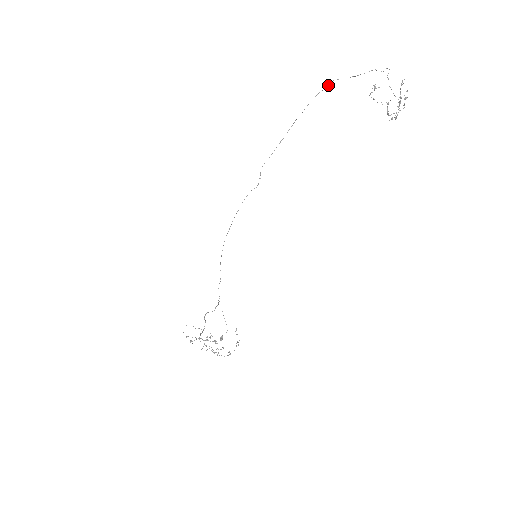
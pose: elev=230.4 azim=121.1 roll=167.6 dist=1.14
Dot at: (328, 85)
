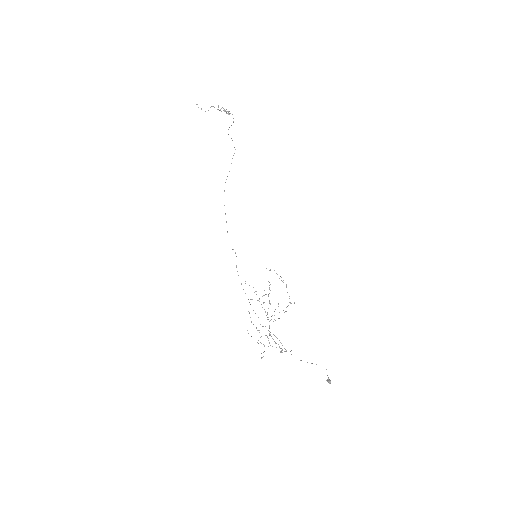
Dot at: occluded
